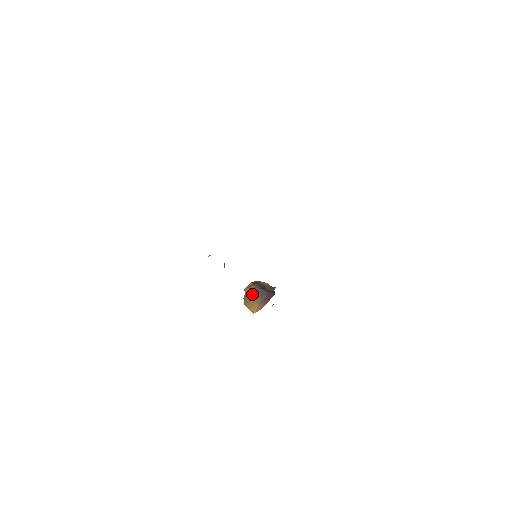
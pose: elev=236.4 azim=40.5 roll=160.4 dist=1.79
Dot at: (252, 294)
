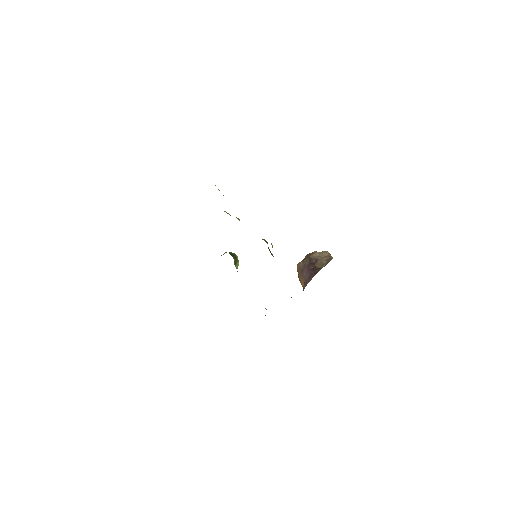
Dot at: (300, 271)
